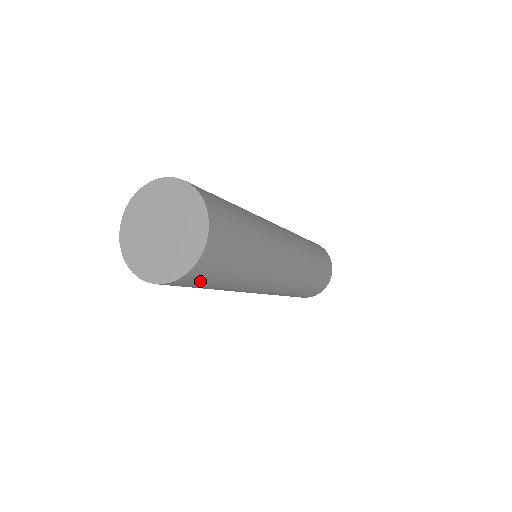
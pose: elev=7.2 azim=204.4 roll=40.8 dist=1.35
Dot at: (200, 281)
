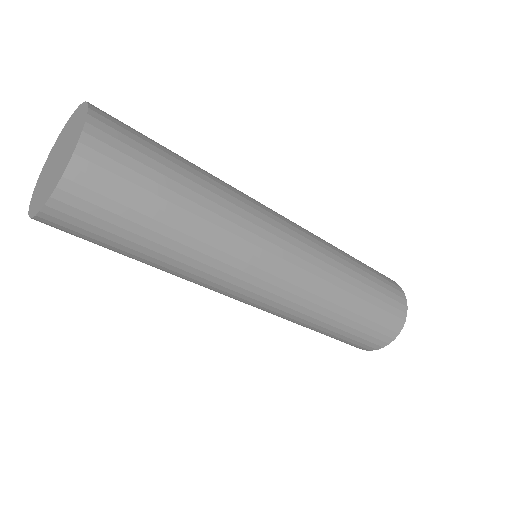
Dot at: (88, 230)
